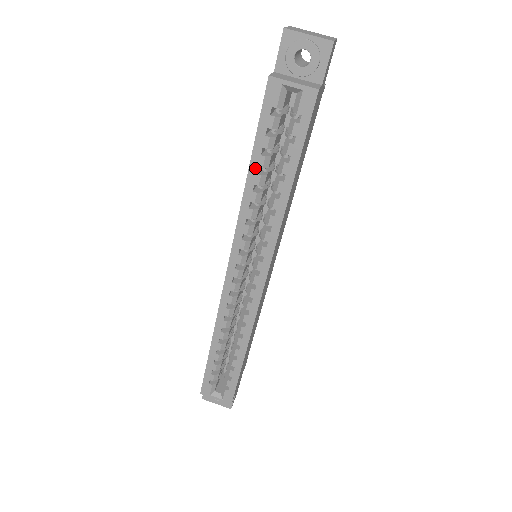
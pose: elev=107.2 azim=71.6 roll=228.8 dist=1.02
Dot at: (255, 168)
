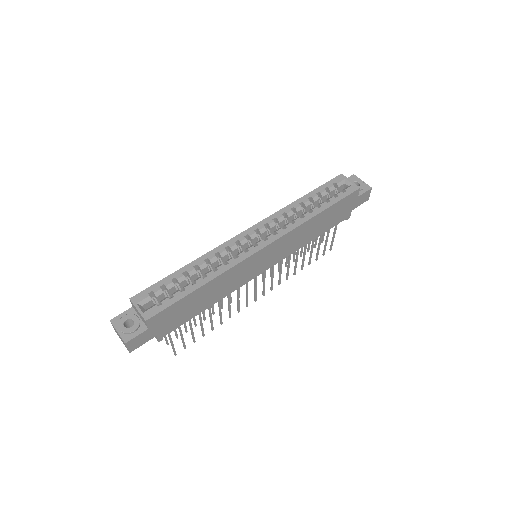
Dot at: (309, 196)
